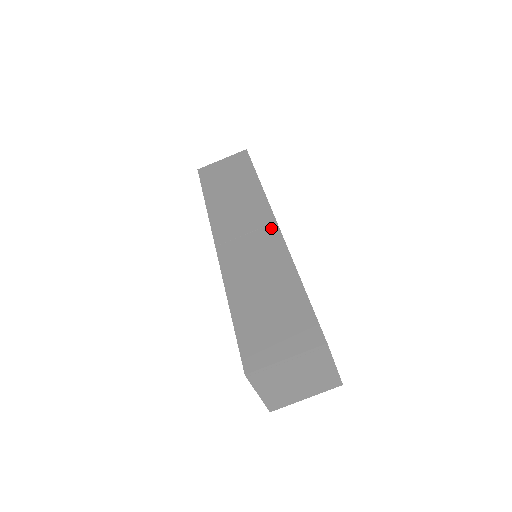
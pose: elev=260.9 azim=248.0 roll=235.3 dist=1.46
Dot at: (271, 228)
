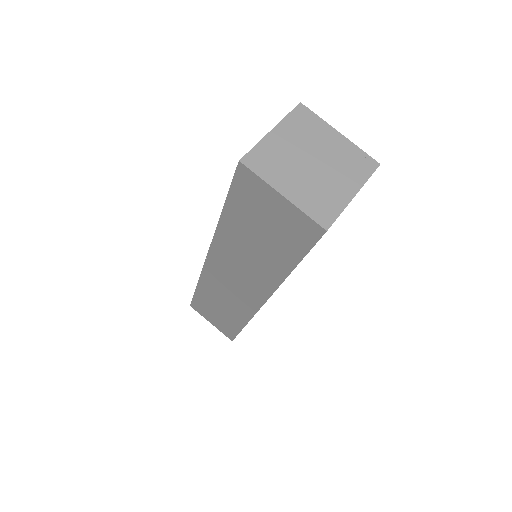
Dot at: occluded
